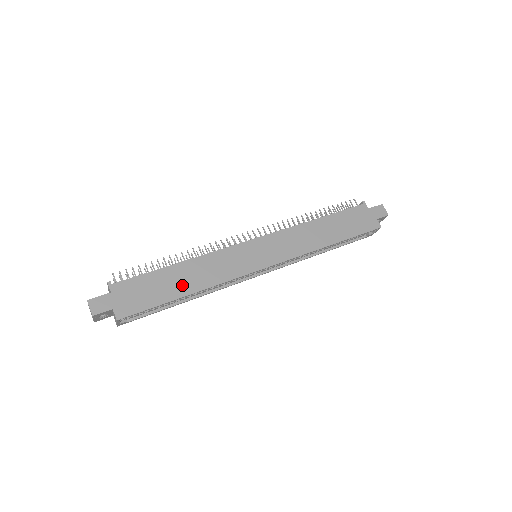
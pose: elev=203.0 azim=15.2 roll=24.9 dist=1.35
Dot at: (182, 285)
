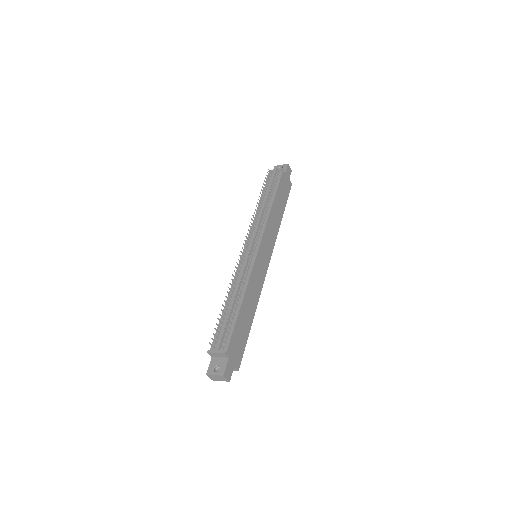
Dot at: (249, 316)
